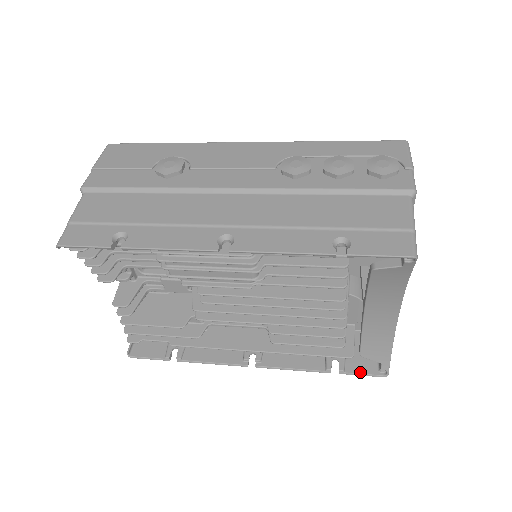
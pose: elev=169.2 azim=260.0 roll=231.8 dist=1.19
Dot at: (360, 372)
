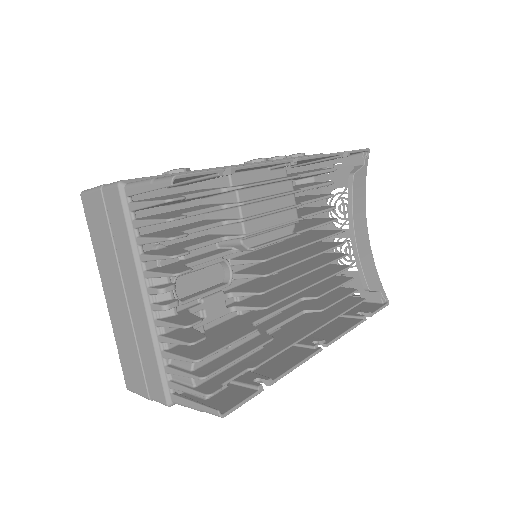
Dot at: (377, 309)
